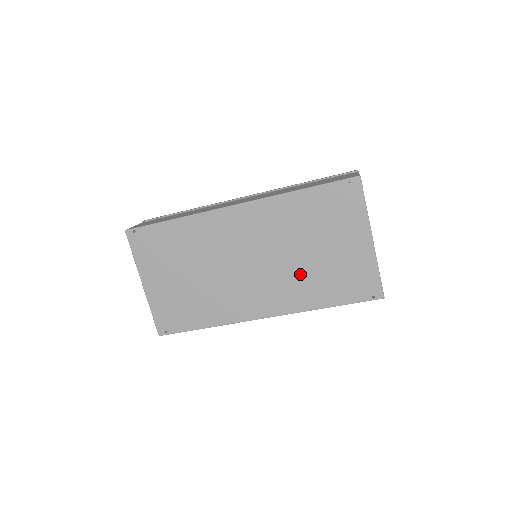
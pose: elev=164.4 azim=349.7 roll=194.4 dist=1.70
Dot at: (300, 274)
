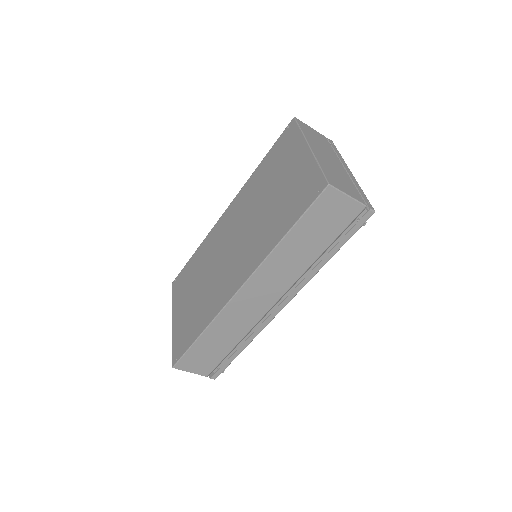
Dot at: (262, 224)
